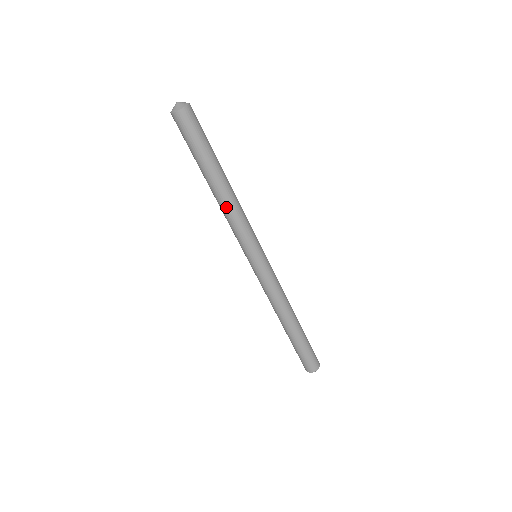
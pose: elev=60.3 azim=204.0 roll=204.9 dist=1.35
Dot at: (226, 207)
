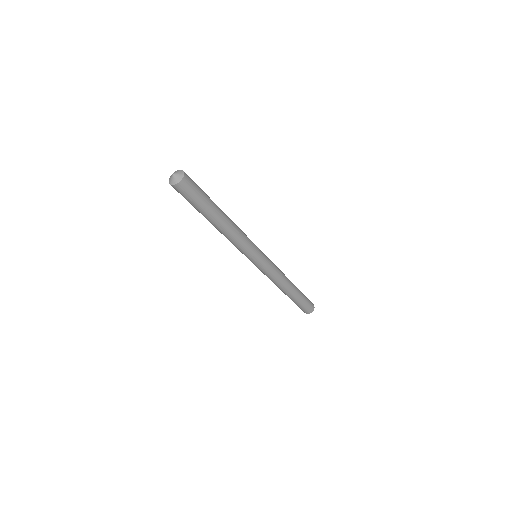
Dot at: (224, 235)
